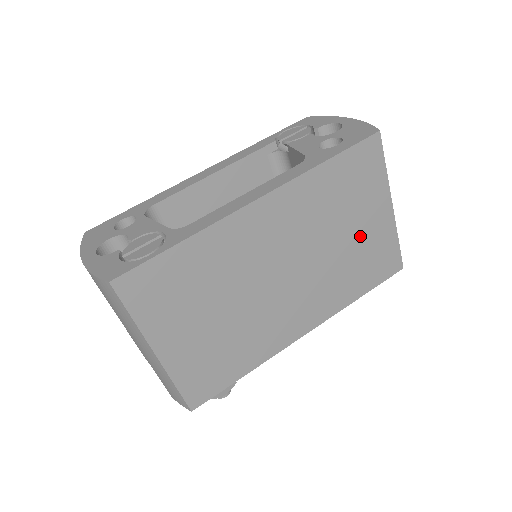
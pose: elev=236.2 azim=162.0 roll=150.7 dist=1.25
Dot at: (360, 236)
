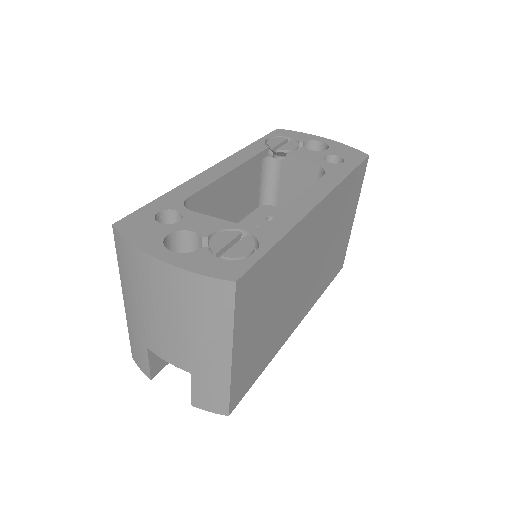
Dot at: (339, 240)
